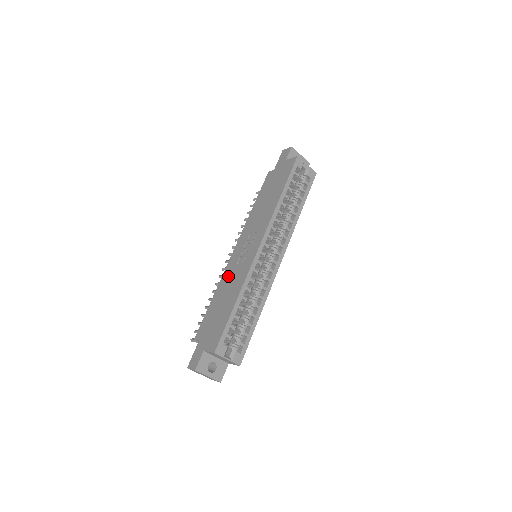
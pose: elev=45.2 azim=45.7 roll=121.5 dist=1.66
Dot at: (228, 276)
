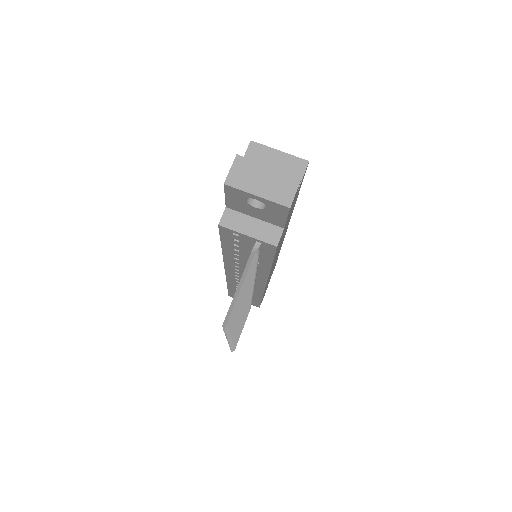
Dot at: occluded
